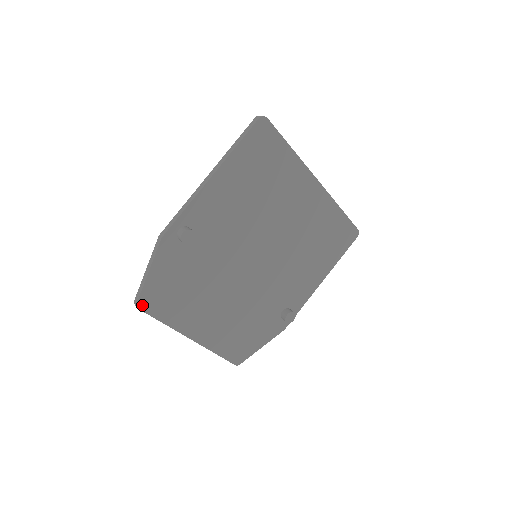
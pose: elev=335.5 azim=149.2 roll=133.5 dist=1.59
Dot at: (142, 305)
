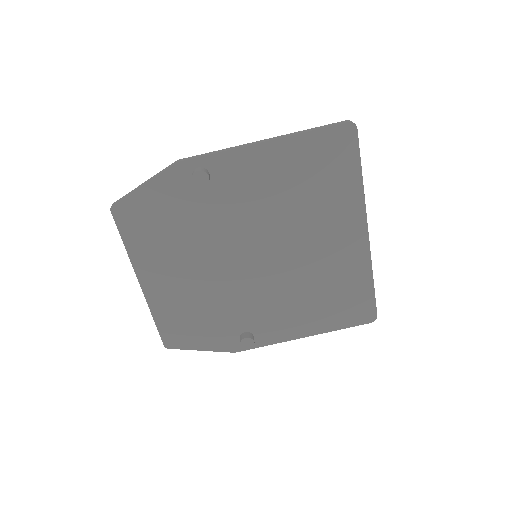
Dot at: (117, 211)
